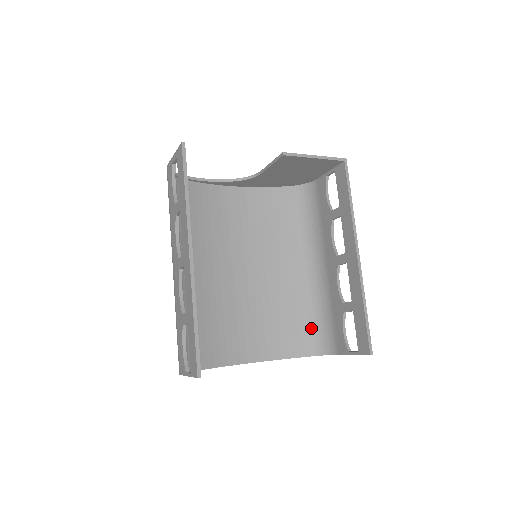
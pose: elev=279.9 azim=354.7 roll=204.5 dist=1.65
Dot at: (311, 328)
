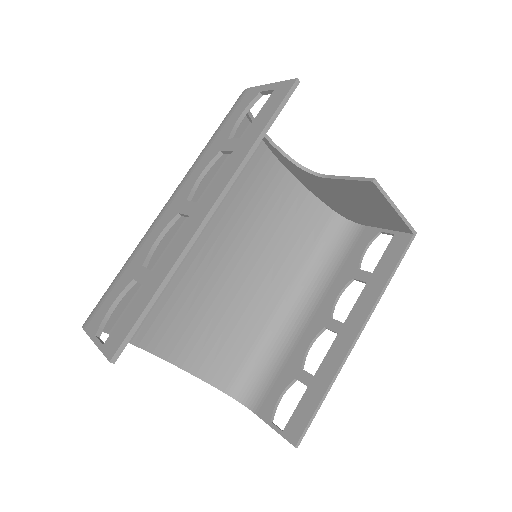
Dot at: (247, 365)
